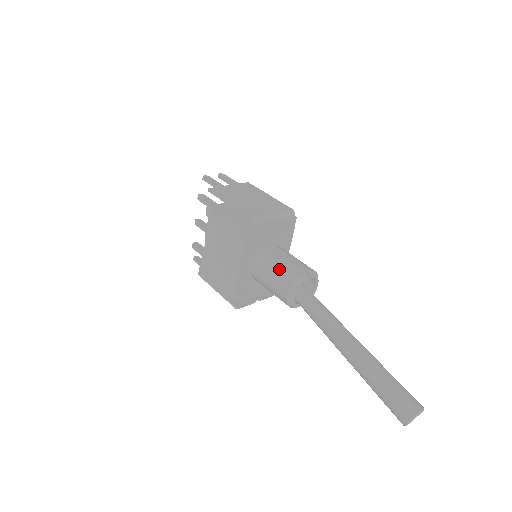
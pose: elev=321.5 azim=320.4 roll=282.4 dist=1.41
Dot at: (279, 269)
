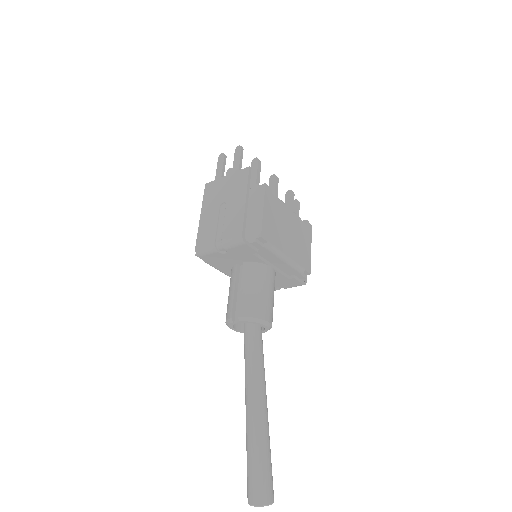
Dot at: (228, 299)
